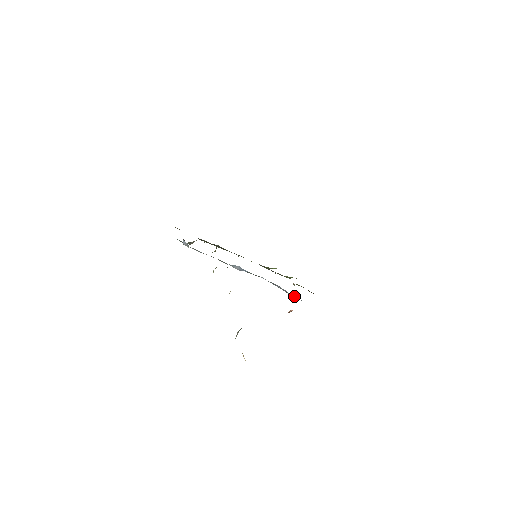
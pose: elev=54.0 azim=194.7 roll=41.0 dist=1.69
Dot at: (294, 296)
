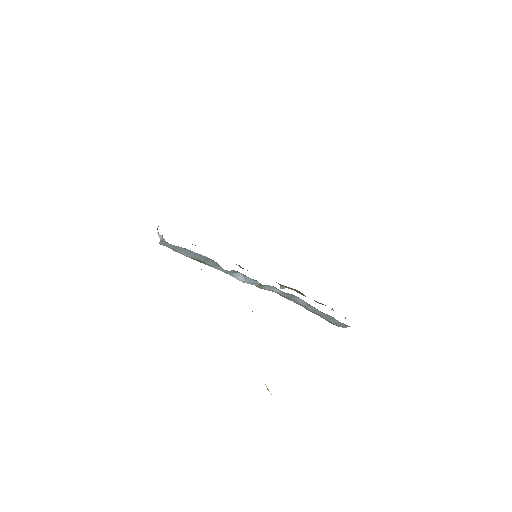
Dot at: (335, 322)
